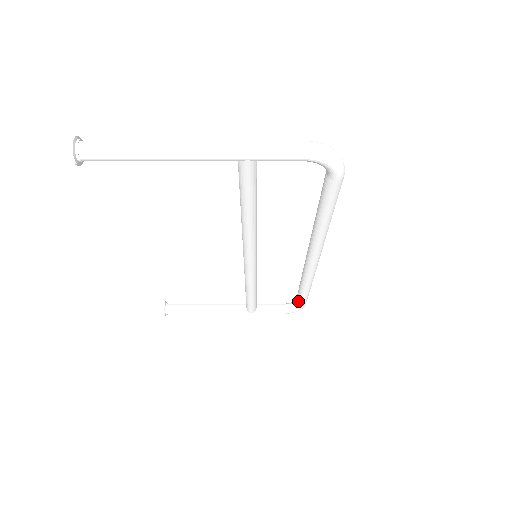
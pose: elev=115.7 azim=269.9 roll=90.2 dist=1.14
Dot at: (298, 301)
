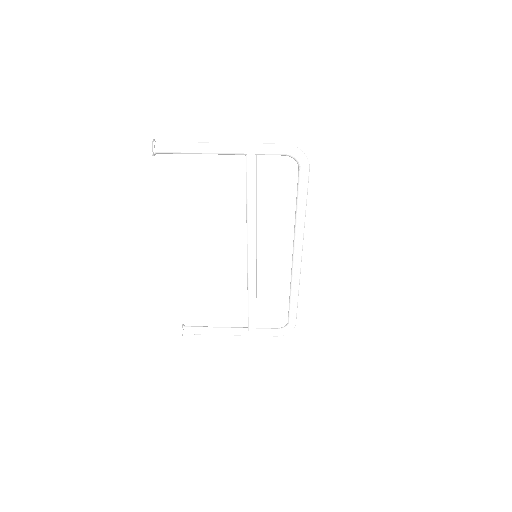
Dot at: (289, 317)
